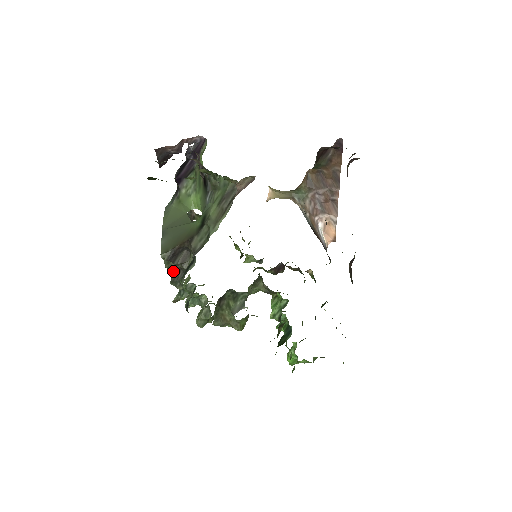
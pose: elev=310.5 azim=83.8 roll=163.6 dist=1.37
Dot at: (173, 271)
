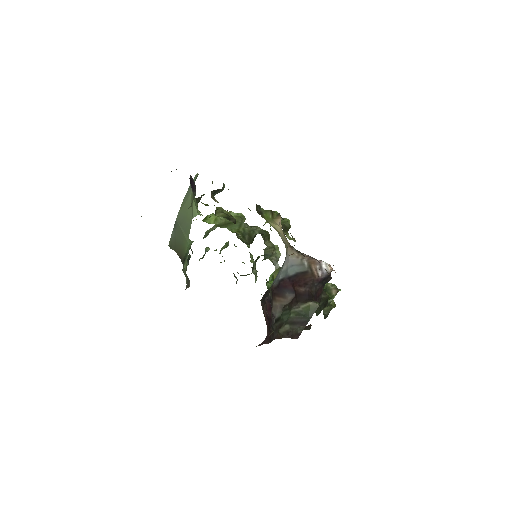
Dot at: occluded
